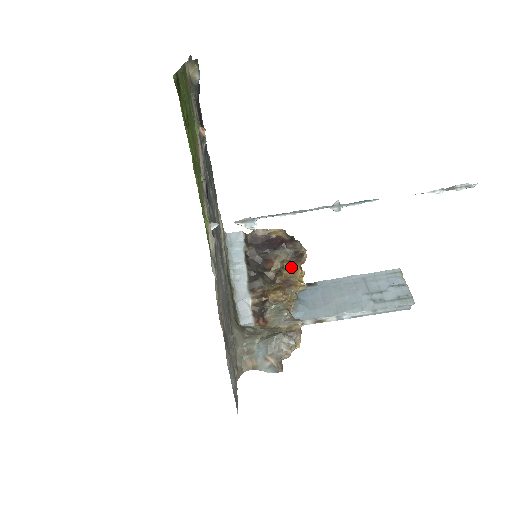
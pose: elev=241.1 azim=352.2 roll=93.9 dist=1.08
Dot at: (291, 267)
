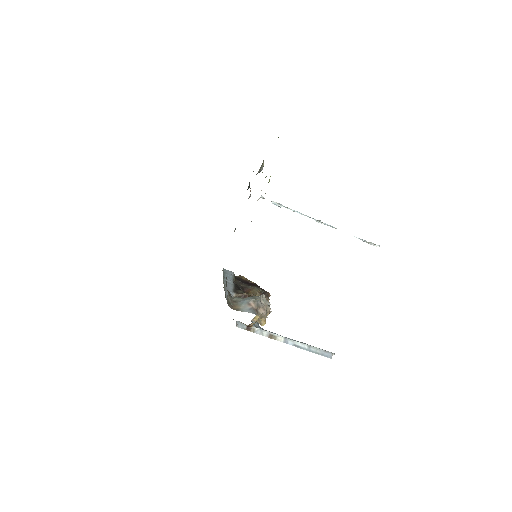
Dot at: occluded
